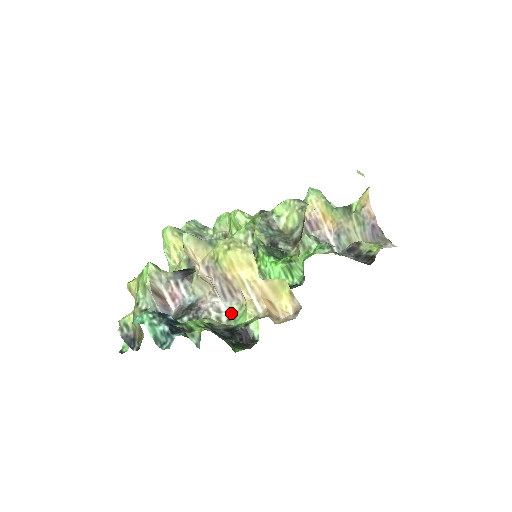
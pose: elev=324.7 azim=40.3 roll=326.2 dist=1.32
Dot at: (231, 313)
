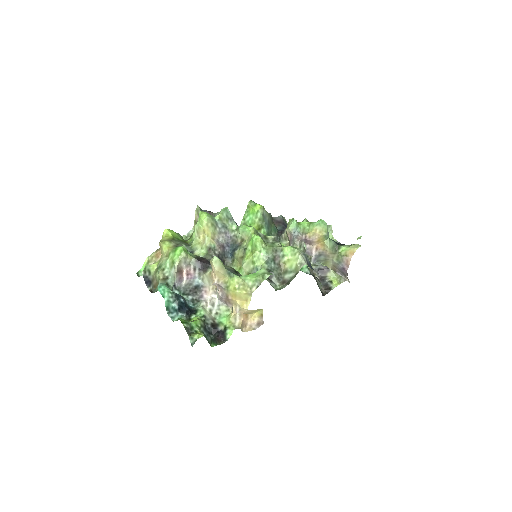
Dot at: (220, 309)
